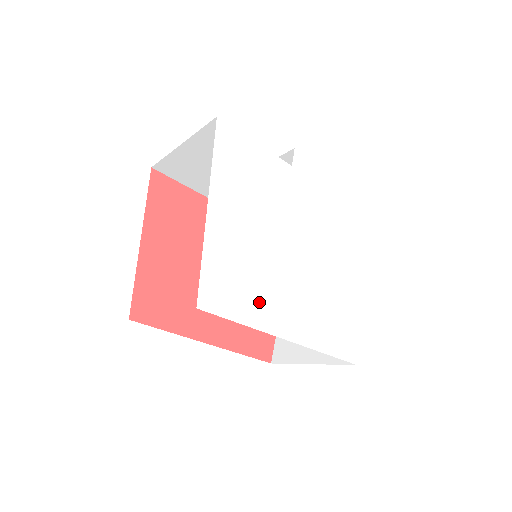
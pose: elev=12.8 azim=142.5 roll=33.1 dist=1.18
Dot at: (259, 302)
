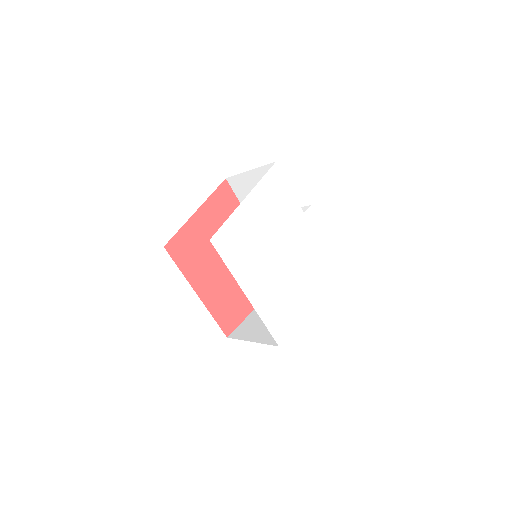
Dot at: (243, 264)
